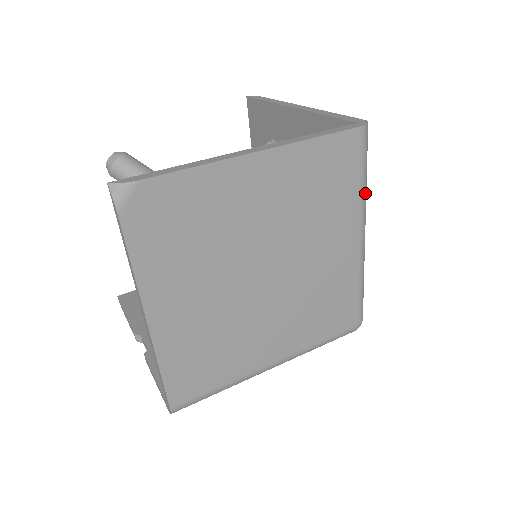
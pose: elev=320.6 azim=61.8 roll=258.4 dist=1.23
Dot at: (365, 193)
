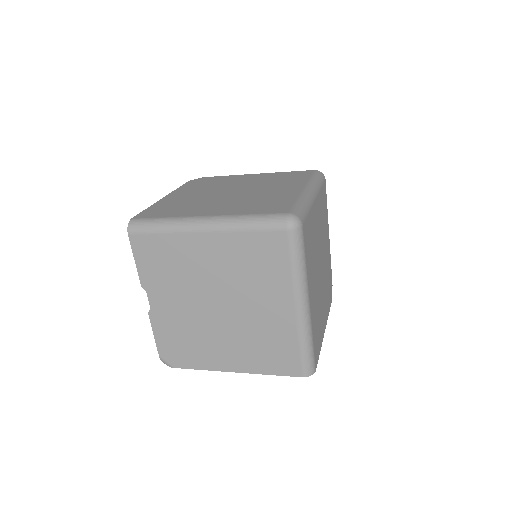
Dot at: (314, 182)
